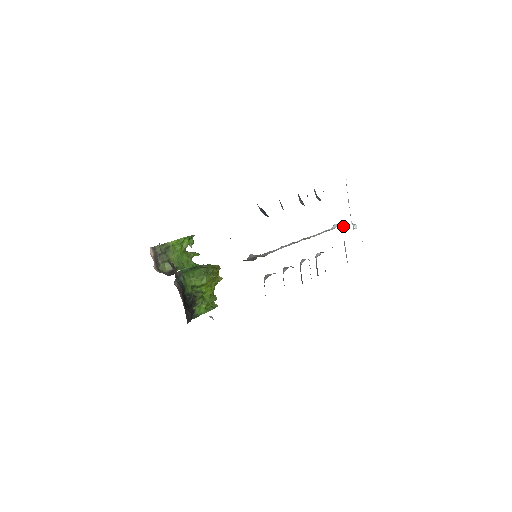
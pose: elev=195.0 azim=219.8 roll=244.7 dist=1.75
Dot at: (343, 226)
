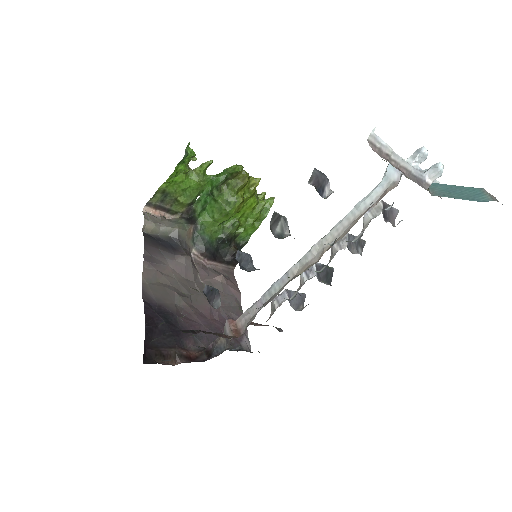
Dot at: occluded
